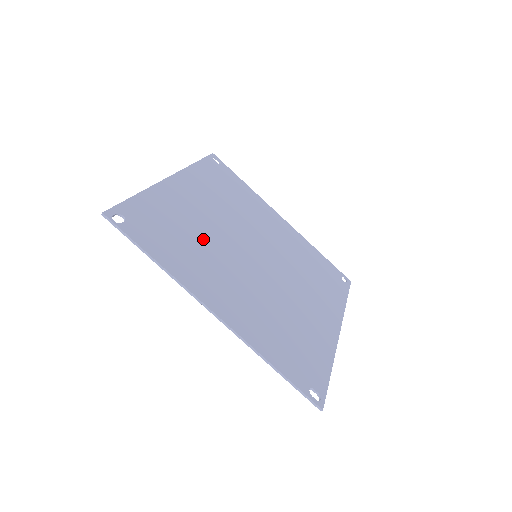
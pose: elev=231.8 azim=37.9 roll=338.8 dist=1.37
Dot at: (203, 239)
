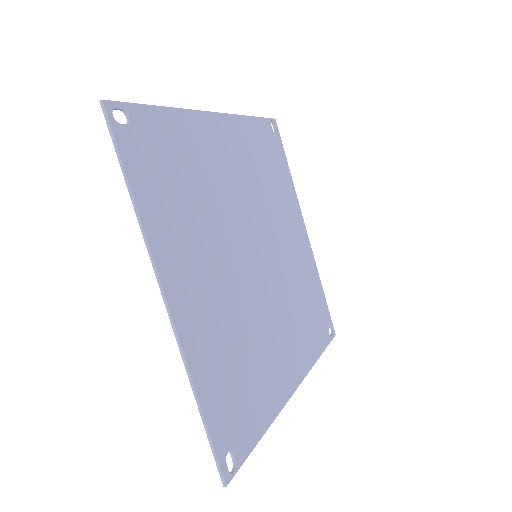
Dot at: (245, 333)
